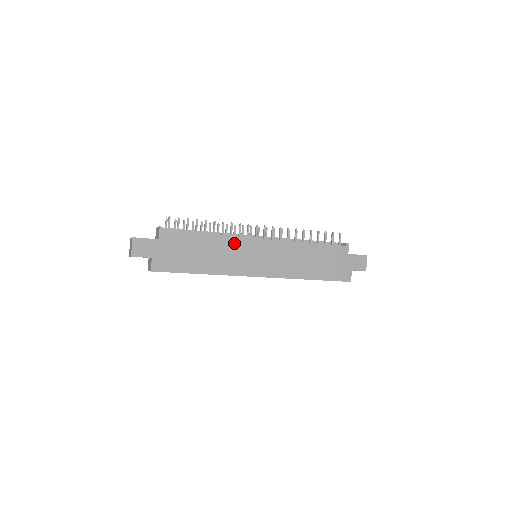
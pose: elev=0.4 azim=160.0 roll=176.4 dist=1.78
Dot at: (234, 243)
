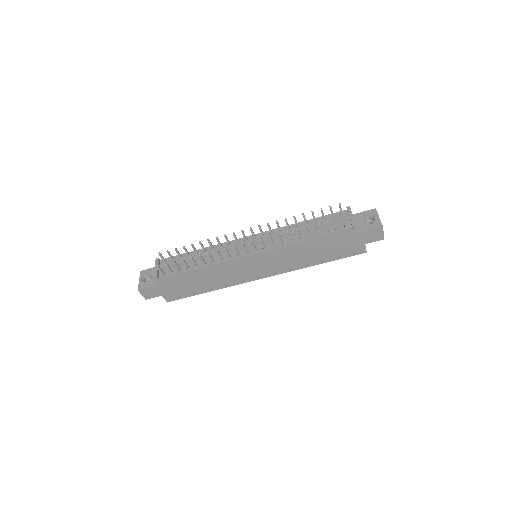
Dot at: (226, 266)
